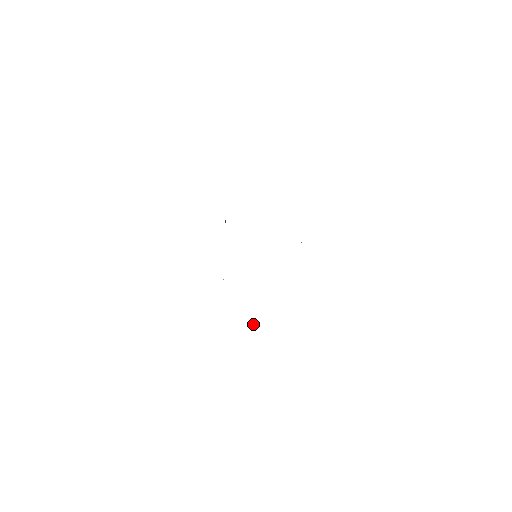
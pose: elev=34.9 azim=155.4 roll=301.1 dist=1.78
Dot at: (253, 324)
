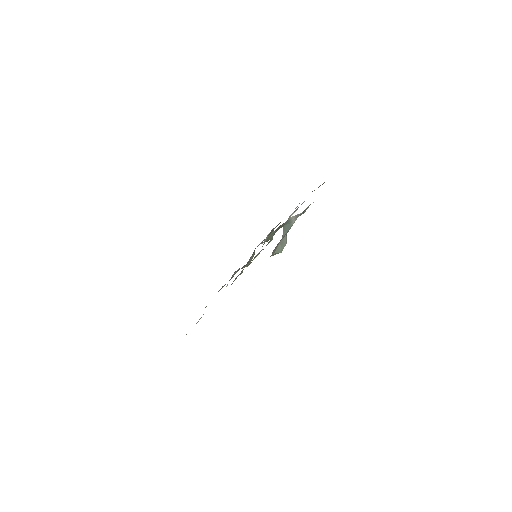
Dot at: occluded
